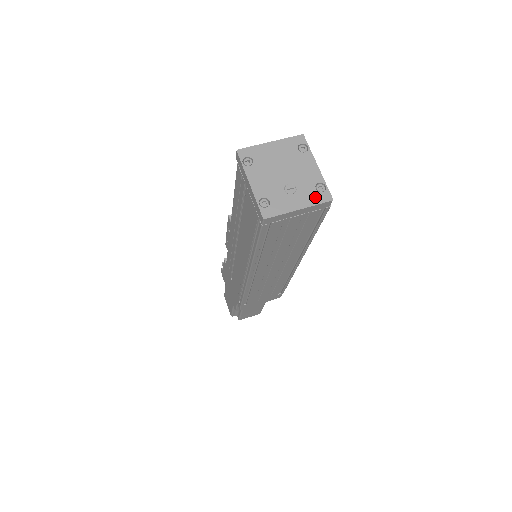
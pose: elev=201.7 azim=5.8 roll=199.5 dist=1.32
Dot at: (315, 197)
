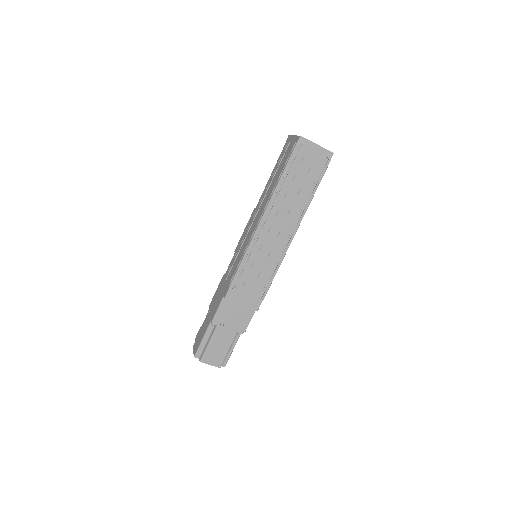
Dot at: (325, 149)
